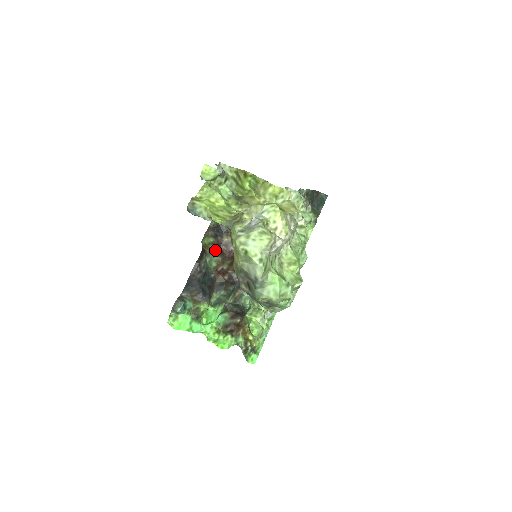
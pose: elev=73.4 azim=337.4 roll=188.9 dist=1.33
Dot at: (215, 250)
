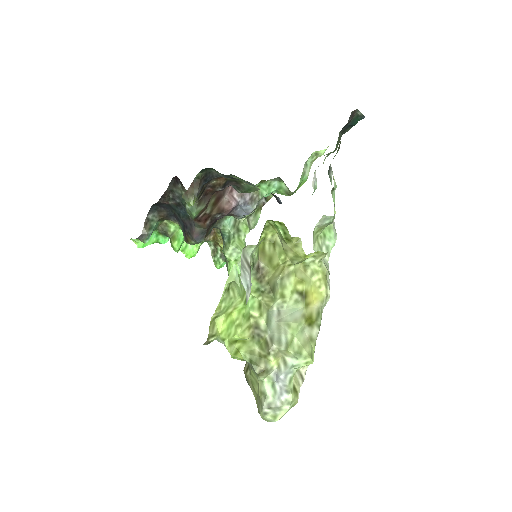
Dot at: (198, 199)
